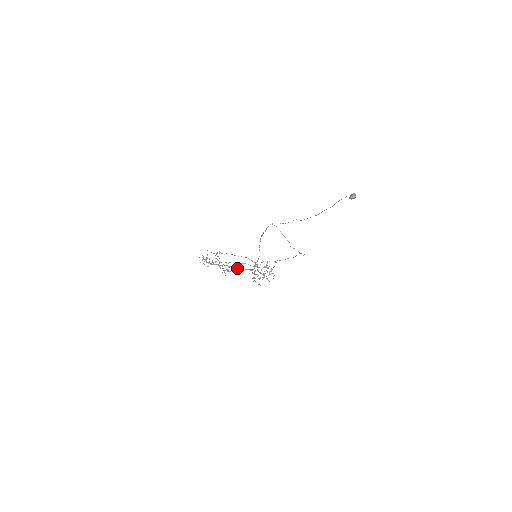
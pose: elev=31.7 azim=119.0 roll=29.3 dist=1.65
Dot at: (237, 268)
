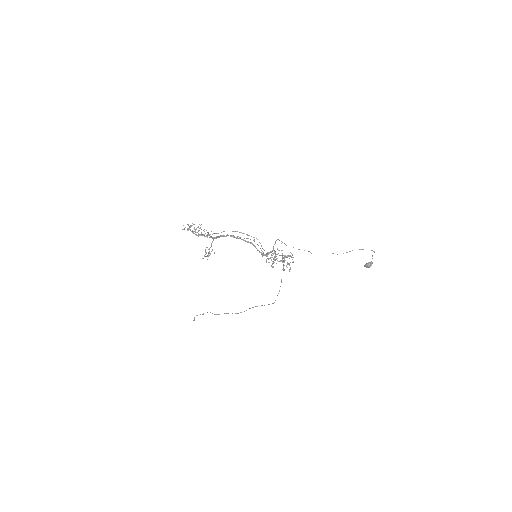
Dot at: (251, 242)
